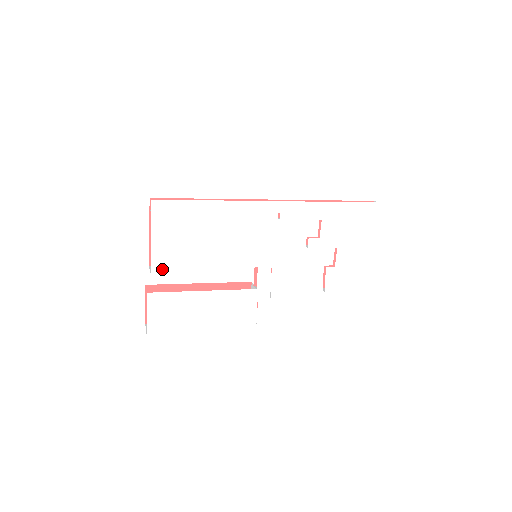
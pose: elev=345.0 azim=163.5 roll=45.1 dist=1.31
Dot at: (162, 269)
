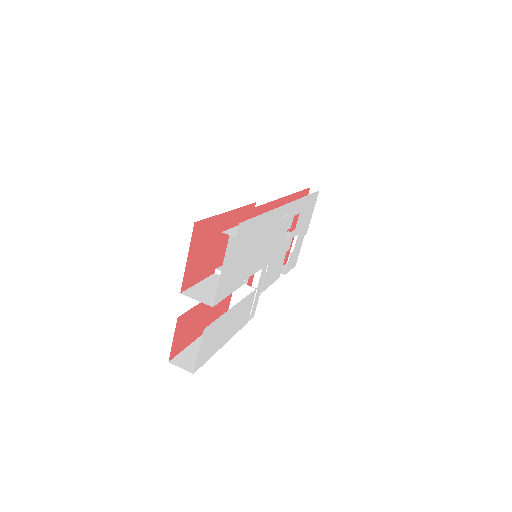
Dot at: (220, 298)
